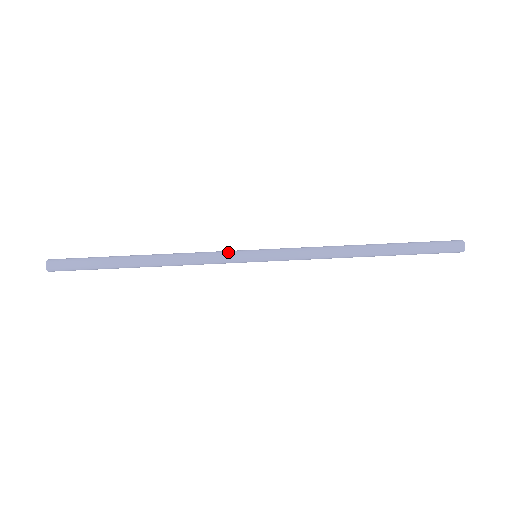
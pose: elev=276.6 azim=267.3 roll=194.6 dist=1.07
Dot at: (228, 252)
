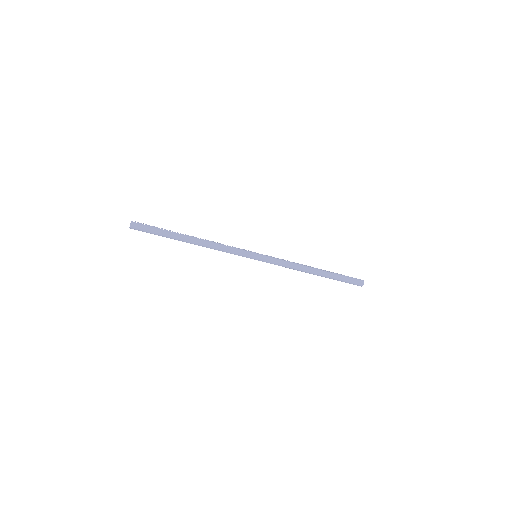
Dot at: (241, 255)
